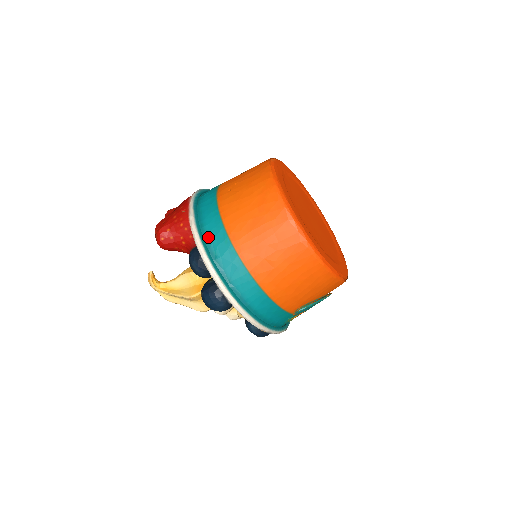
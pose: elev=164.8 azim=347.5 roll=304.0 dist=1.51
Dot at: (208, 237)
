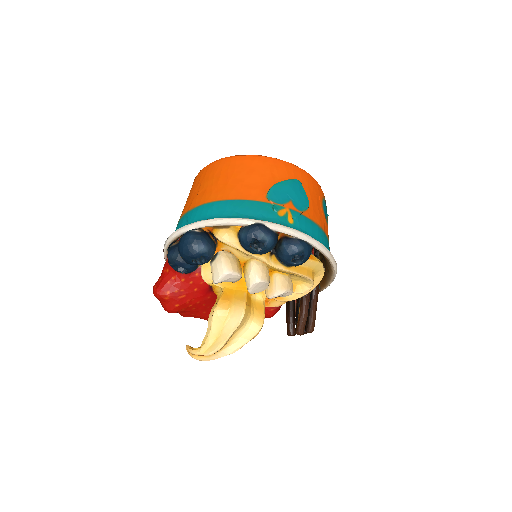
Dot at: occluded
